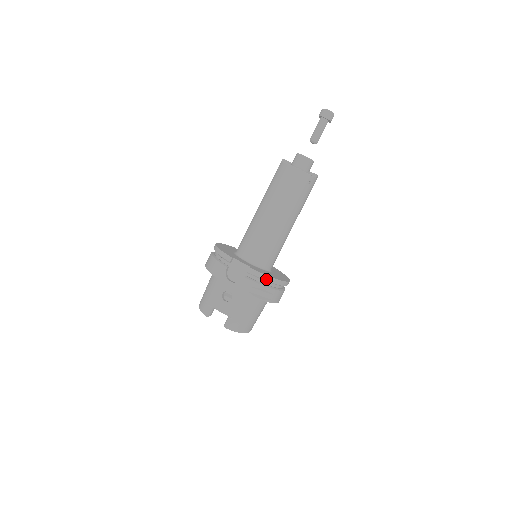
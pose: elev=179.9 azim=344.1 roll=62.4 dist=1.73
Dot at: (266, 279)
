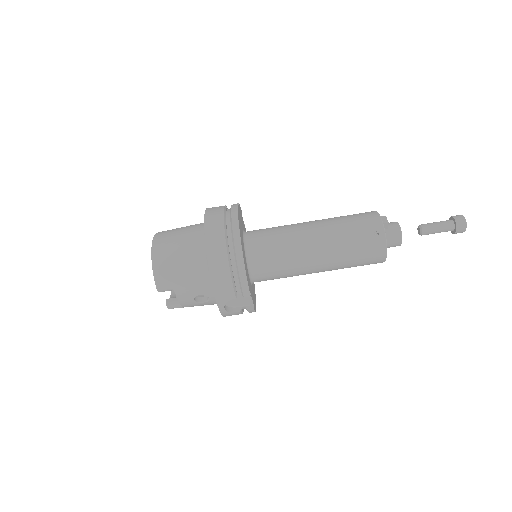
Dot at: occluded
